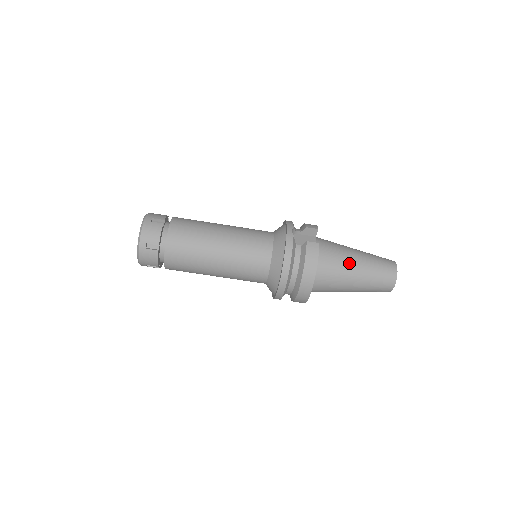
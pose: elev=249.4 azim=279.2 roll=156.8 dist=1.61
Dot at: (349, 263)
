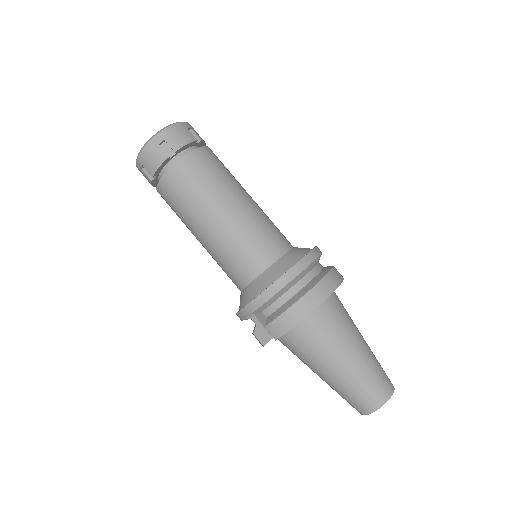
Dot at: occluded
